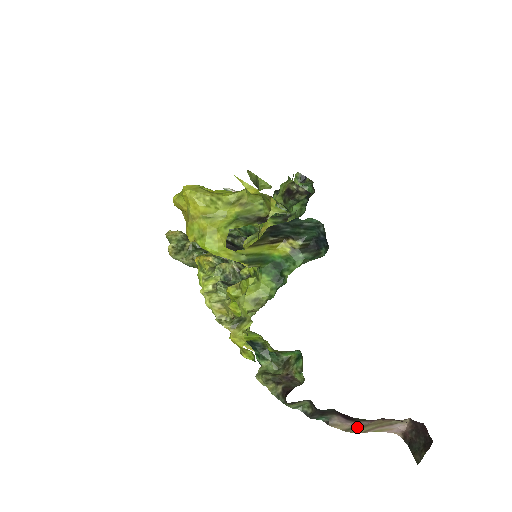
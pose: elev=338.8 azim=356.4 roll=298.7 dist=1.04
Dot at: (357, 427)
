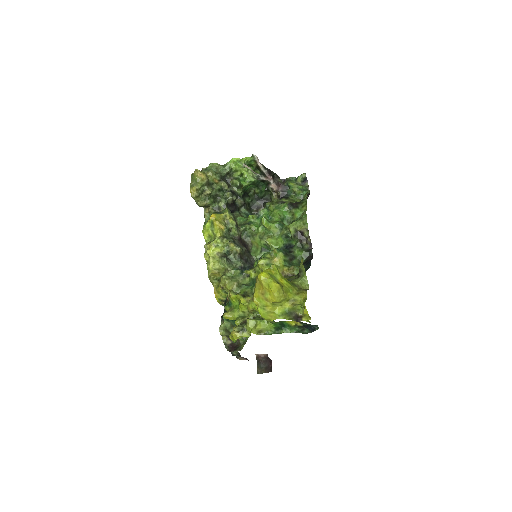
Dot at: occluded
